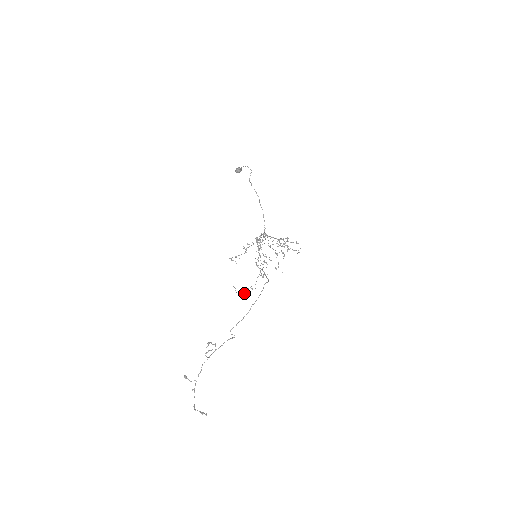
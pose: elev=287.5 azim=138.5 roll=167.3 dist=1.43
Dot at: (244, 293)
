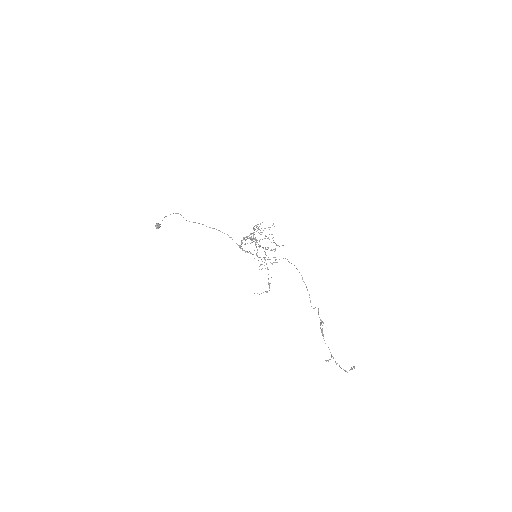
Dot at: (269, 288)
